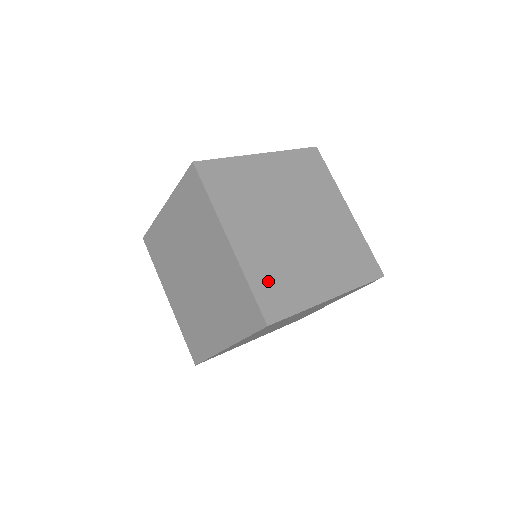
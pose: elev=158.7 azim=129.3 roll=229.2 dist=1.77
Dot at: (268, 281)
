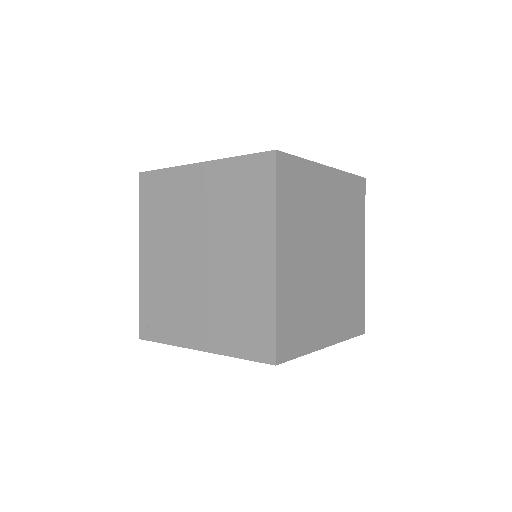
Dot at: occluded
